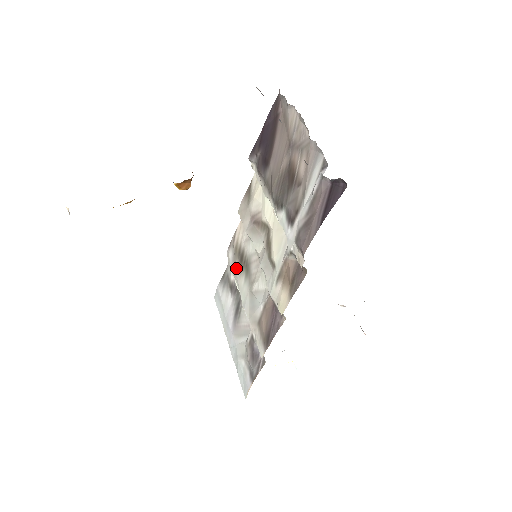
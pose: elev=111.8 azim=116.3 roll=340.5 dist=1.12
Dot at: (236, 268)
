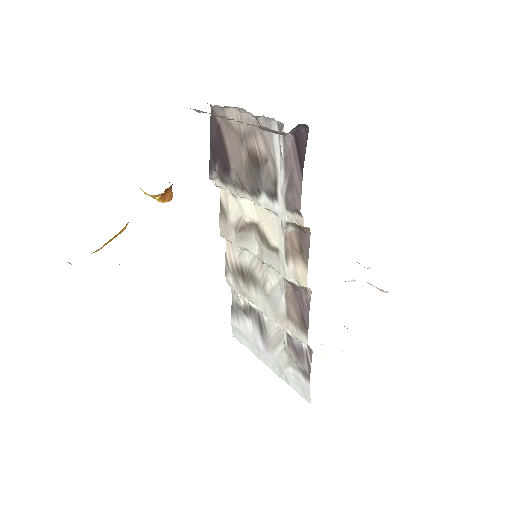
Dot at: (242, 287)
